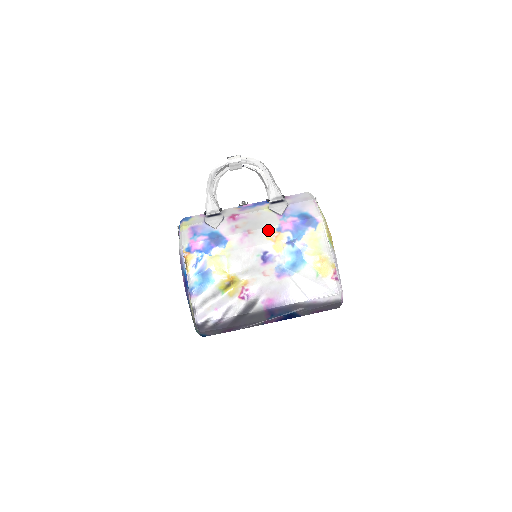
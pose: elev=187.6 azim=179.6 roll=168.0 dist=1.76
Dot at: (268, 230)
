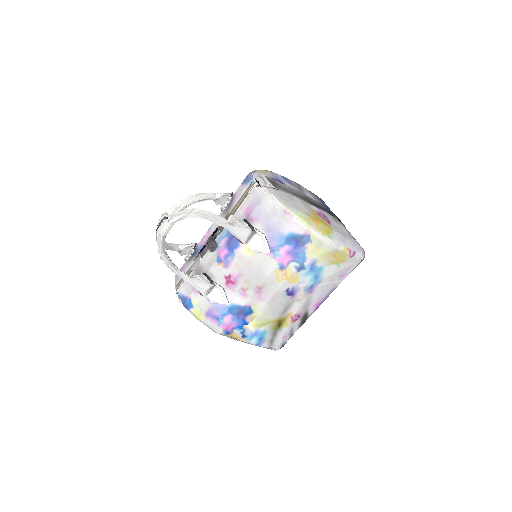
Dot at: (273, 275)
